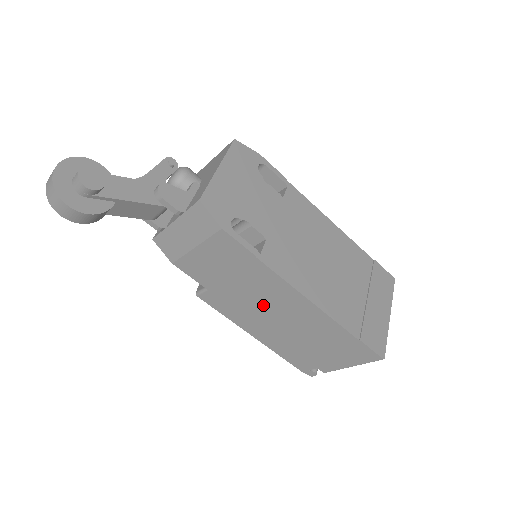
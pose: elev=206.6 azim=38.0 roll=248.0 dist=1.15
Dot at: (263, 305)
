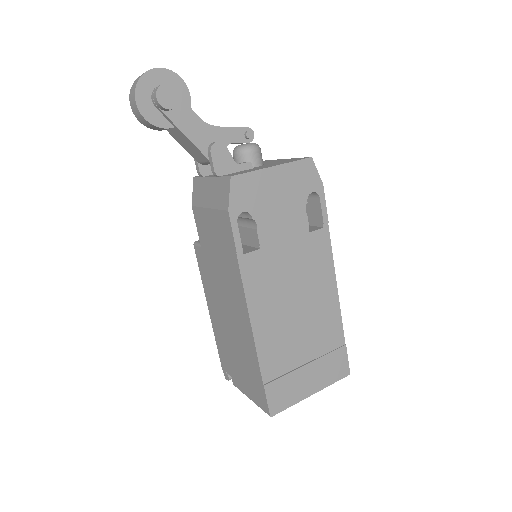
Dot at: (224, 293)
